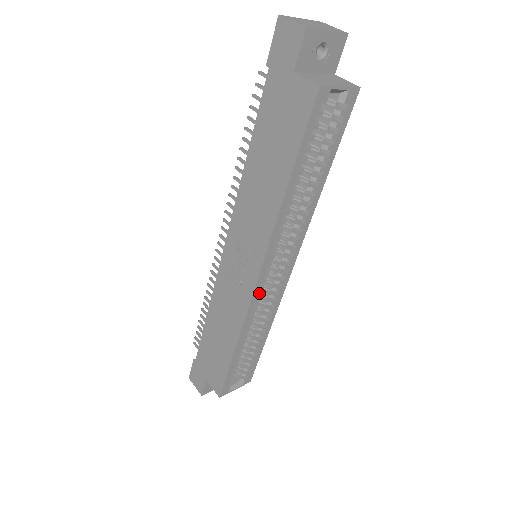
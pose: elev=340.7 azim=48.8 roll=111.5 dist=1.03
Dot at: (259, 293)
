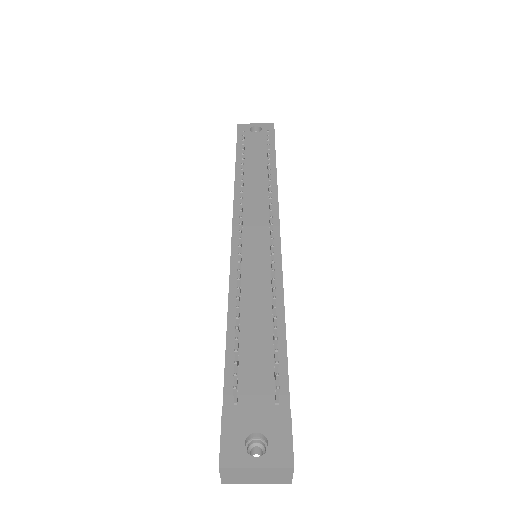
Dot at: occluded
